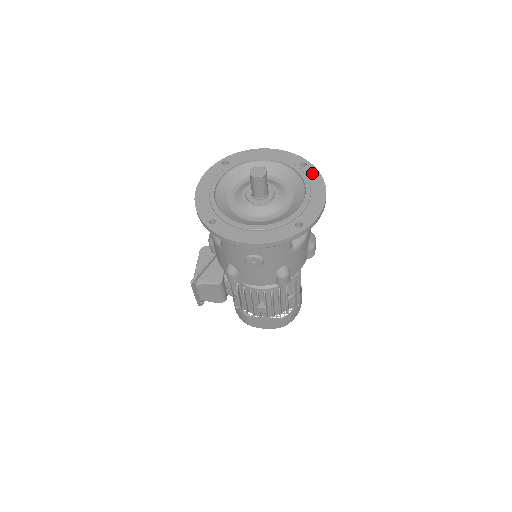
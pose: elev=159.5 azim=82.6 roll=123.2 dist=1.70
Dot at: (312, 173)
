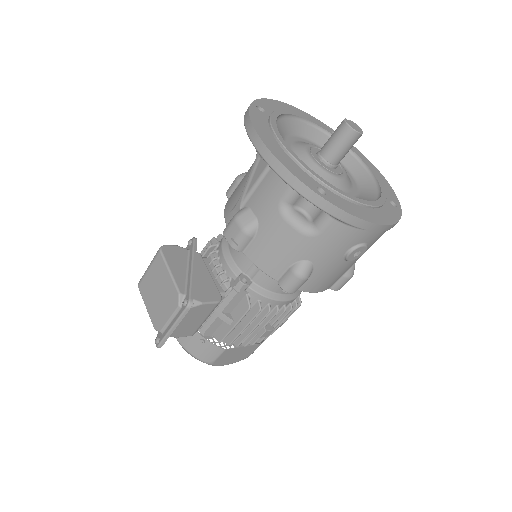
Dot at: occluded
